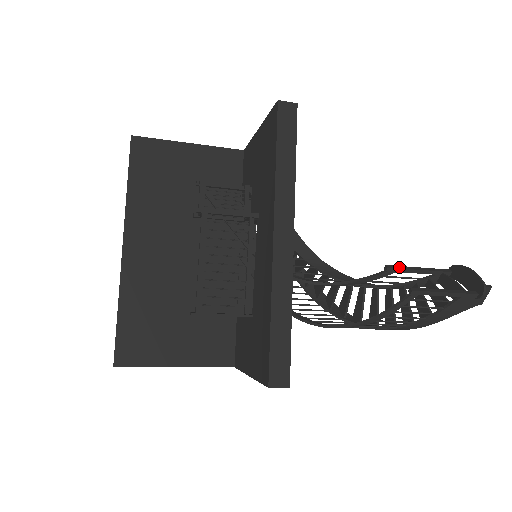
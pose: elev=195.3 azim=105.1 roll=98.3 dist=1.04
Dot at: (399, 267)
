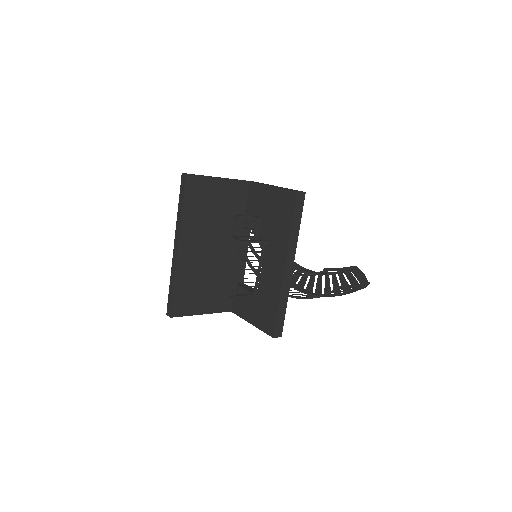
Dot at: (330, 269)
